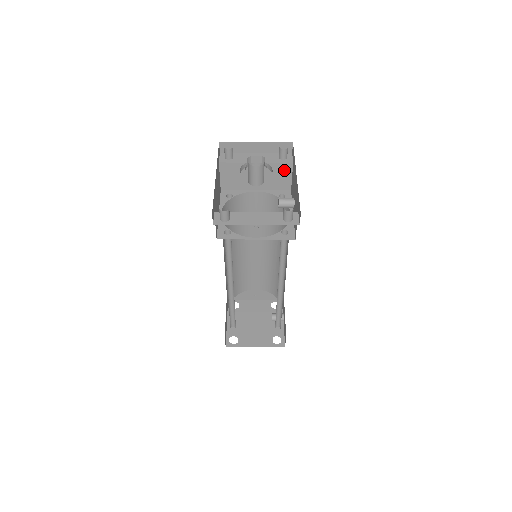
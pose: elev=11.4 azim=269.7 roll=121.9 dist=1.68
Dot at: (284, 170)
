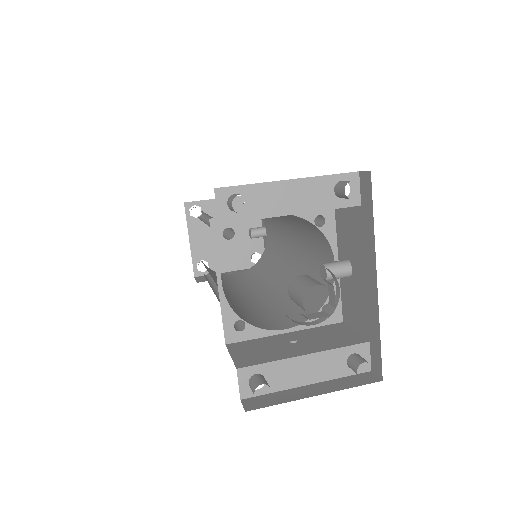
Dot at: occluded
